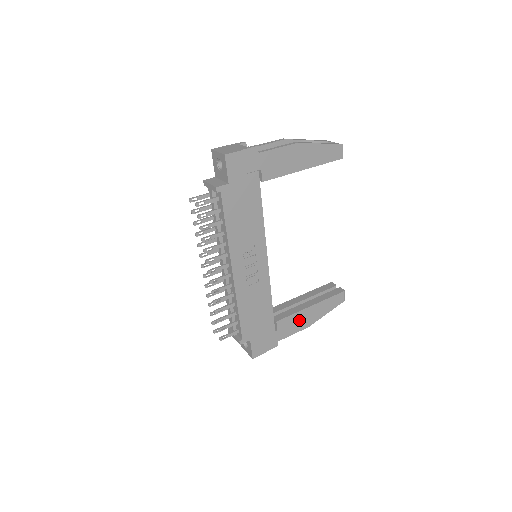
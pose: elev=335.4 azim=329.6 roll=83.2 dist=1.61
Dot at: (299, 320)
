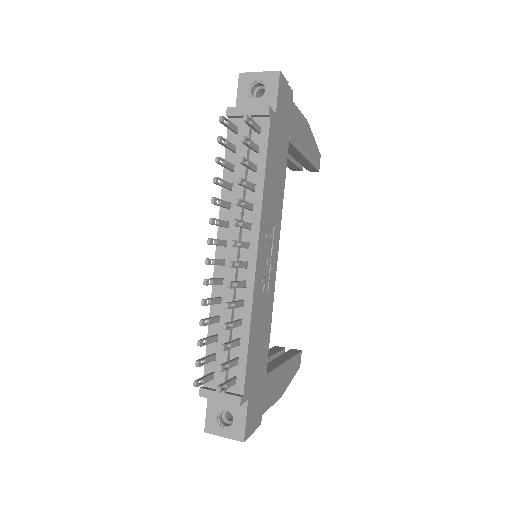
Dot at: (277, 381)
